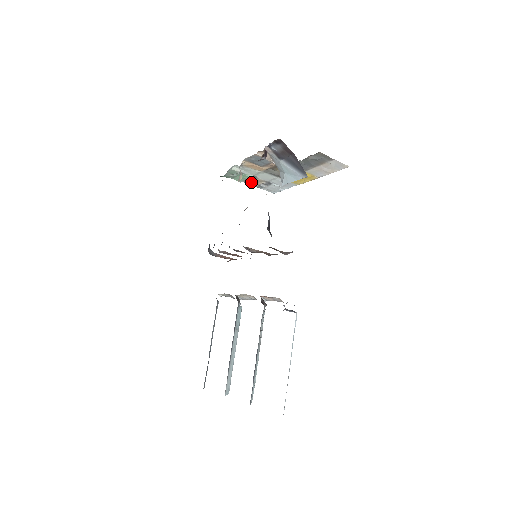
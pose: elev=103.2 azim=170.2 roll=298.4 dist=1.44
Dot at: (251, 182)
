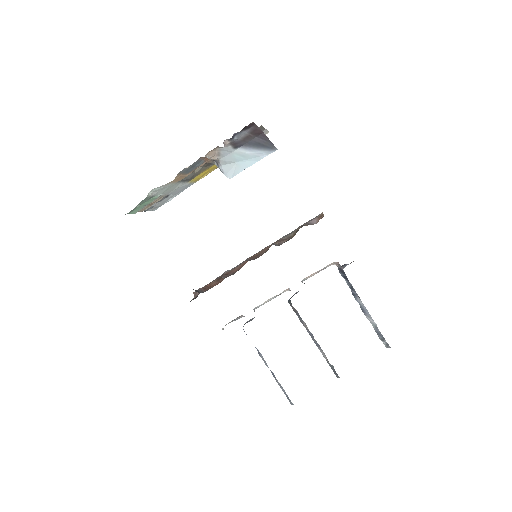
Dot at: (146, 207)
